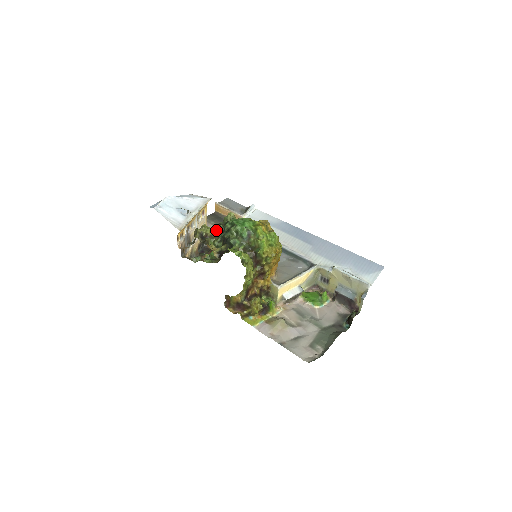
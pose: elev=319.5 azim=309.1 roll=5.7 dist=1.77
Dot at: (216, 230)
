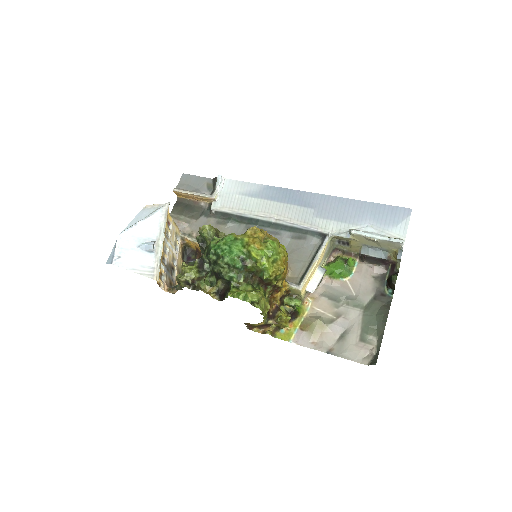
Dot at: (200, 264)
